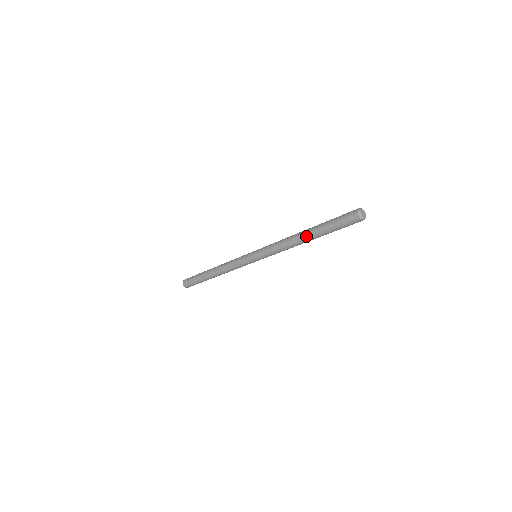
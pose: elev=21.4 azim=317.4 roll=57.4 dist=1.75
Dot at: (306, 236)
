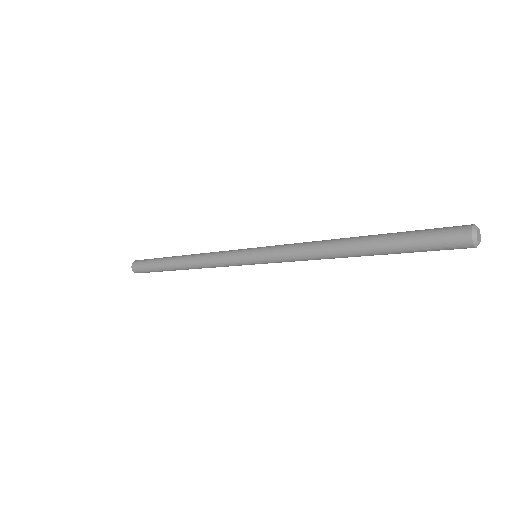
Dot at: (355, 244)
